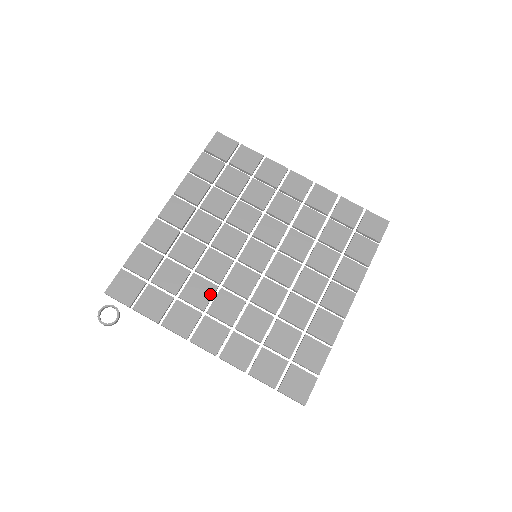
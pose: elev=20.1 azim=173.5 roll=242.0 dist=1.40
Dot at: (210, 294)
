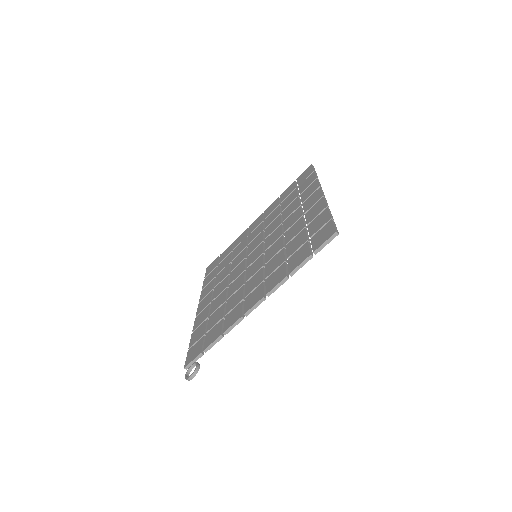
Dot at: (241, 292)
